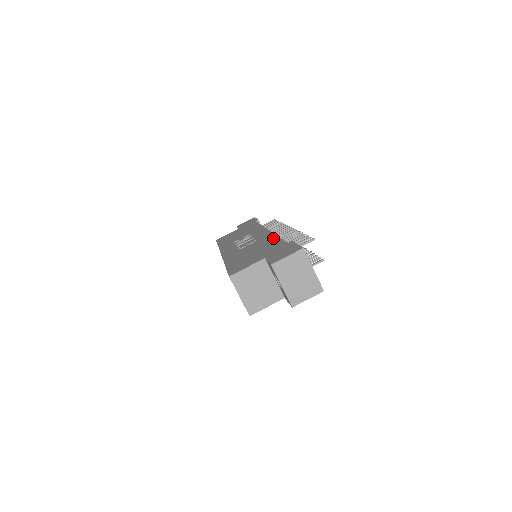
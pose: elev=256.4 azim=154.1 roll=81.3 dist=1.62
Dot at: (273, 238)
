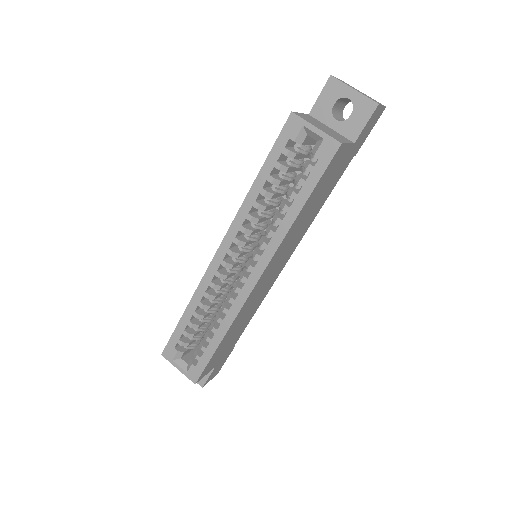
Dot at: occluded
